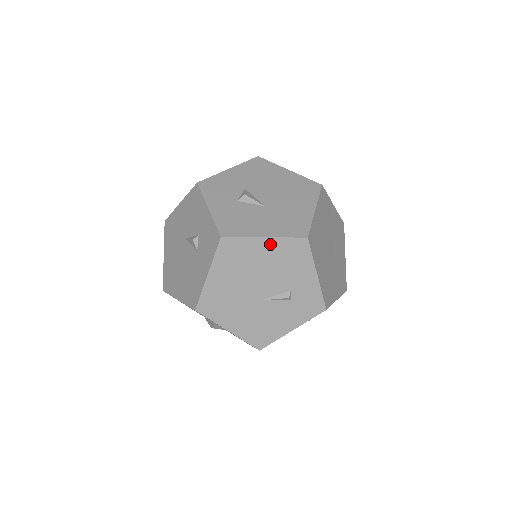
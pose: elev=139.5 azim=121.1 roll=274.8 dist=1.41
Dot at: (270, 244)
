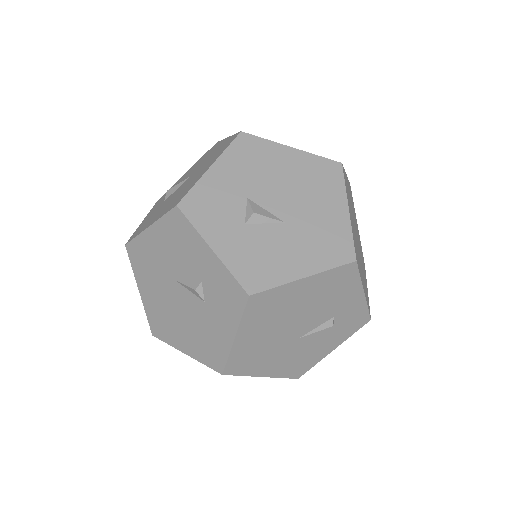
Dot at: (311, 282)
